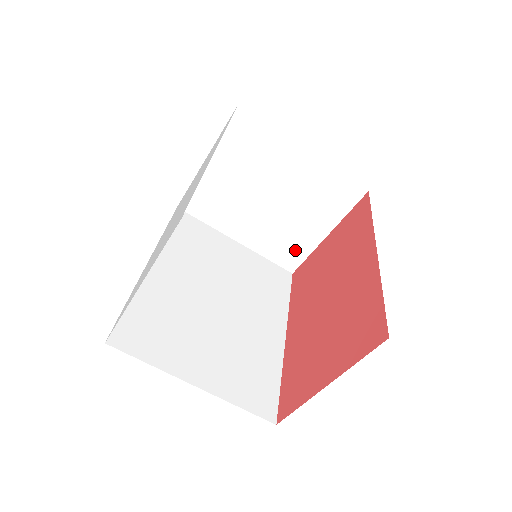
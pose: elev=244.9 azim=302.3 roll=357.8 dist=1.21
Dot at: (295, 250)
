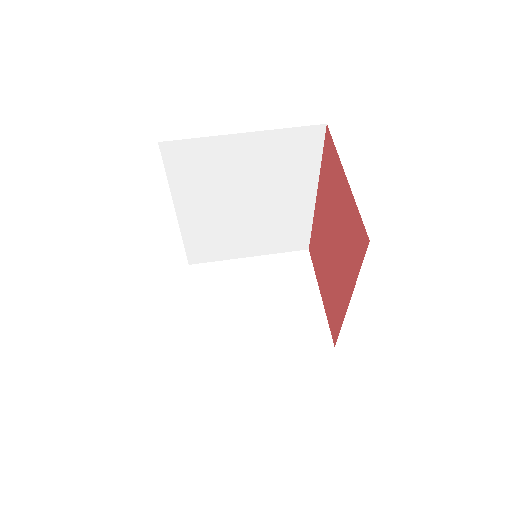
Dot at: (314, 325)
